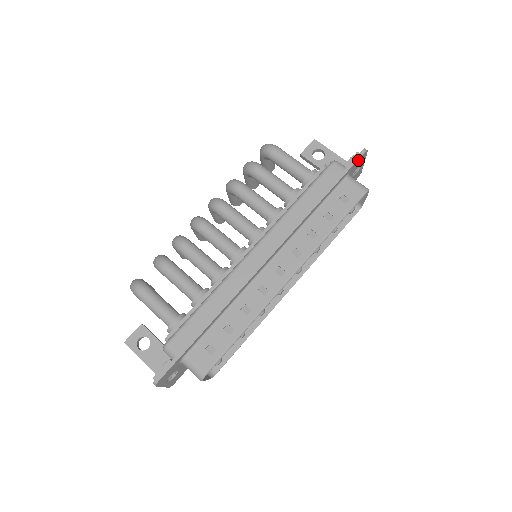
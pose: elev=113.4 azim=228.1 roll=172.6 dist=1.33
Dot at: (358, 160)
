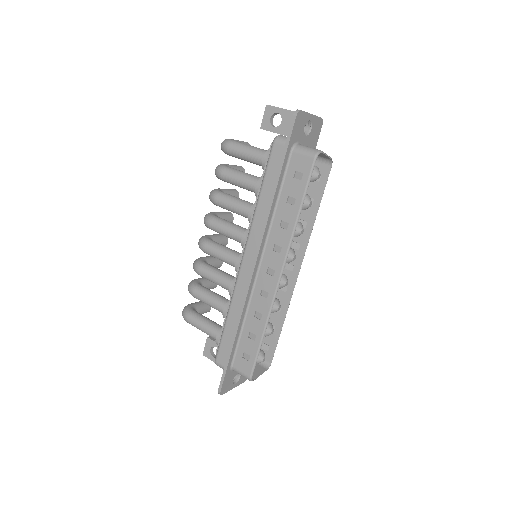
Dot at: (294, 127)
